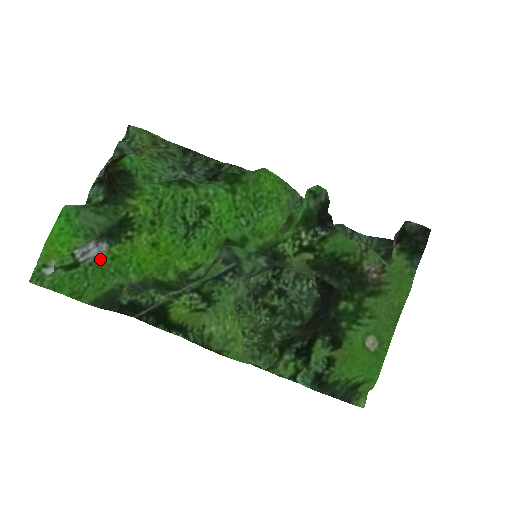
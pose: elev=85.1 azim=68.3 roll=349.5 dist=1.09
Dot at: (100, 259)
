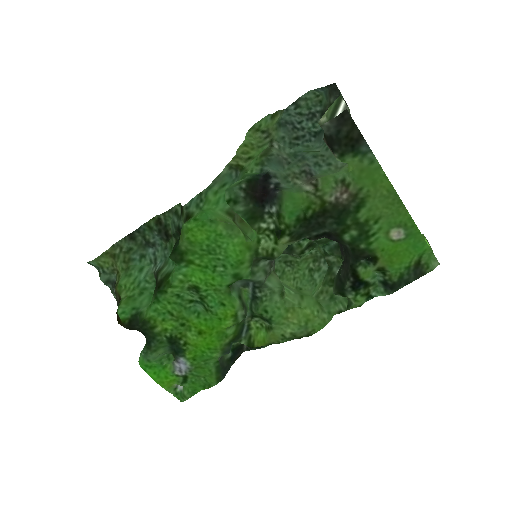
Dot at: (190, 366)
